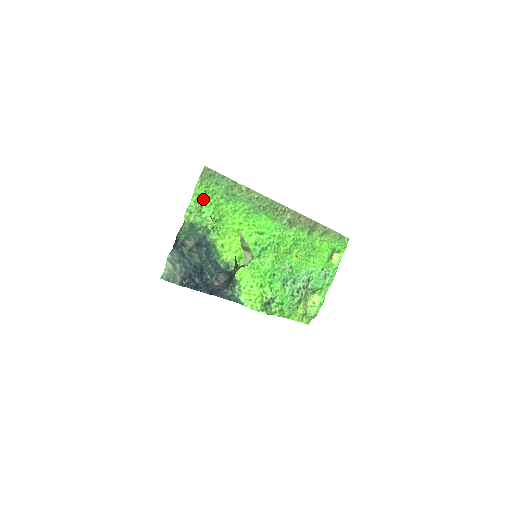
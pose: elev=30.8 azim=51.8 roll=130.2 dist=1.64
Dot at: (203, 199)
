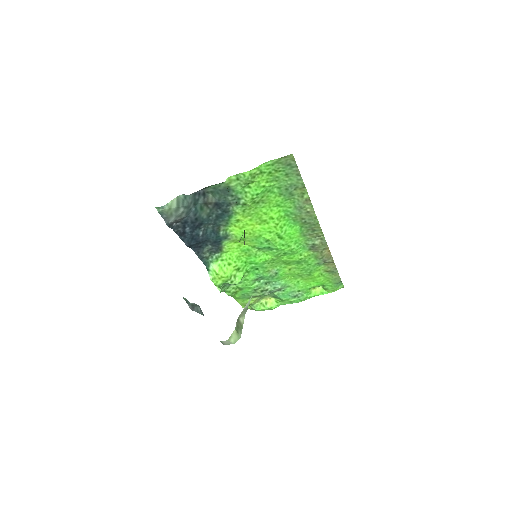
Dot at: (261, 177)
